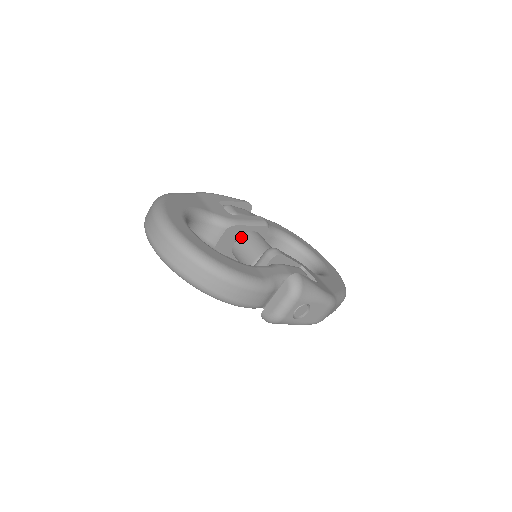
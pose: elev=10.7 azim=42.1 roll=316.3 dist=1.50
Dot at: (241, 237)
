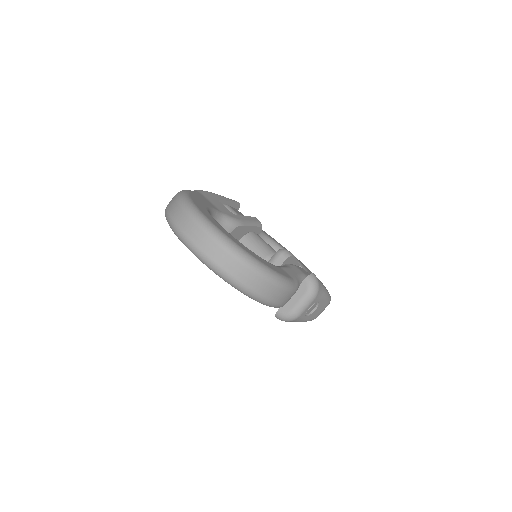
Dot at: (244, 237)
